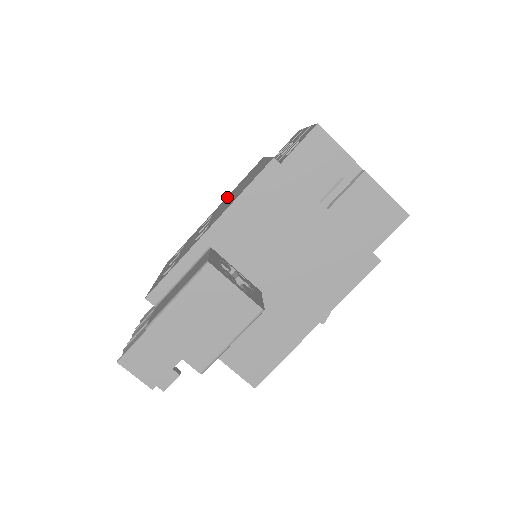
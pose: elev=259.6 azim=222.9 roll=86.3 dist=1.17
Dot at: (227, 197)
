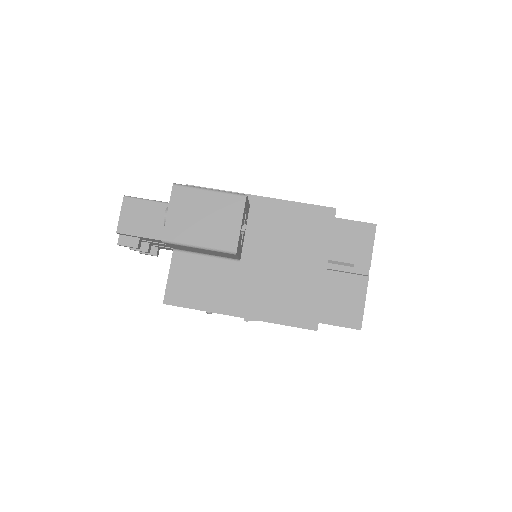
Dot at: occluded
